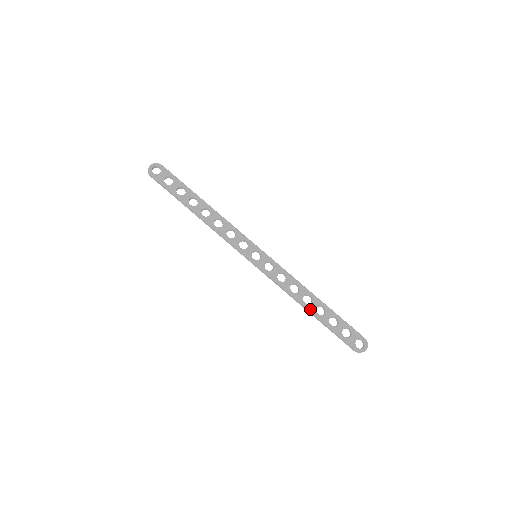
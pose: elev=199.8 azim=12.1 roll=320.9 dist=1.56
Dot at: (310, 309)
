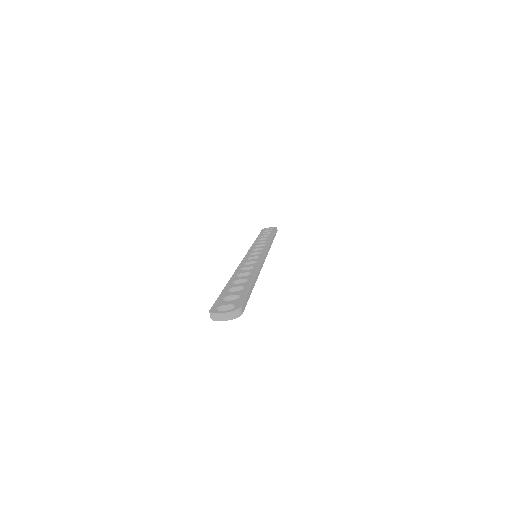
Dot at: (232, 279)
